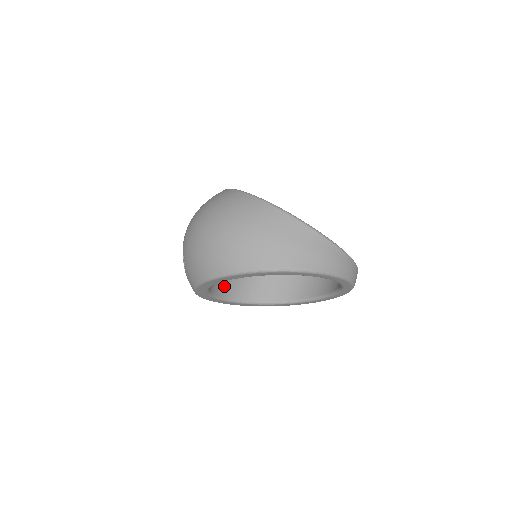
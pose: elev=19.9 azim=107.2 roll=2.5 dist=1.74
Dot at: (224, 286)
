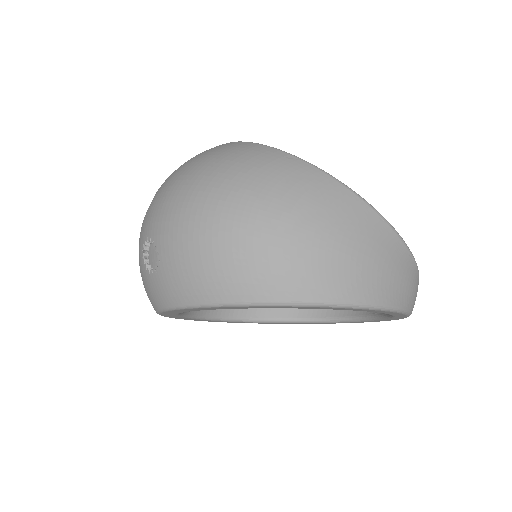
Dot at: occluded
